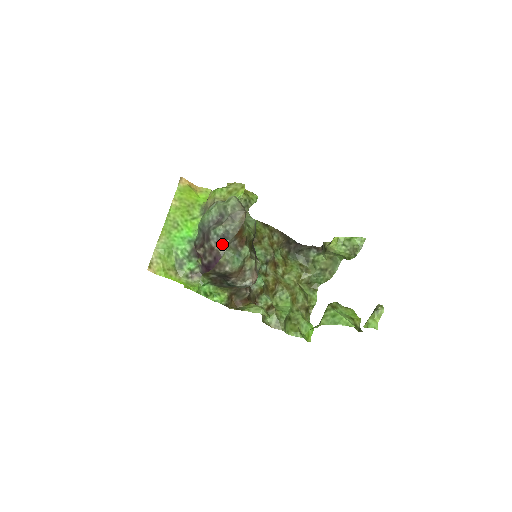
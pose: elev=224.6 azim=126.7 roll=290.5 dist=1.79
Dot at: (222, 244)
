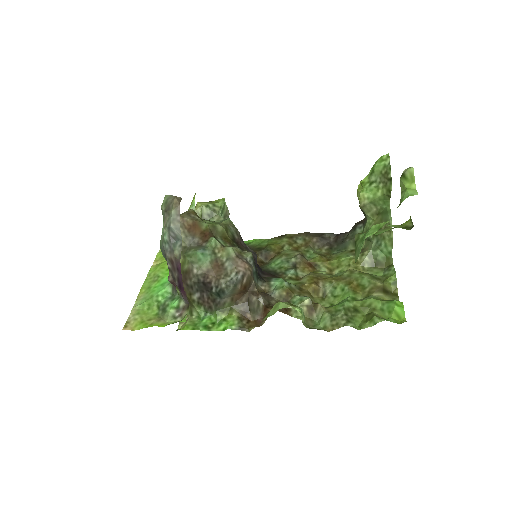
Dot at: (176, 248)
